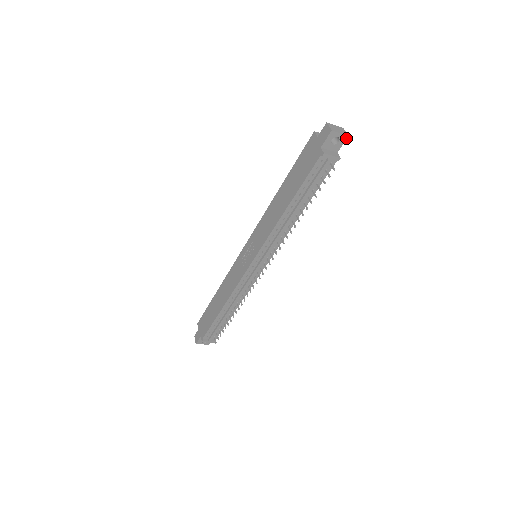
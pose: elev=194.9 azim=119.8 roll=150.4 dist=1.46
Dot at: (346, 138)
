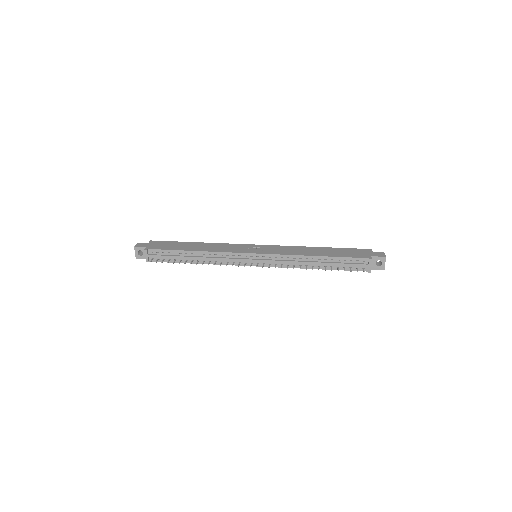
Dot at: (382, 269)
